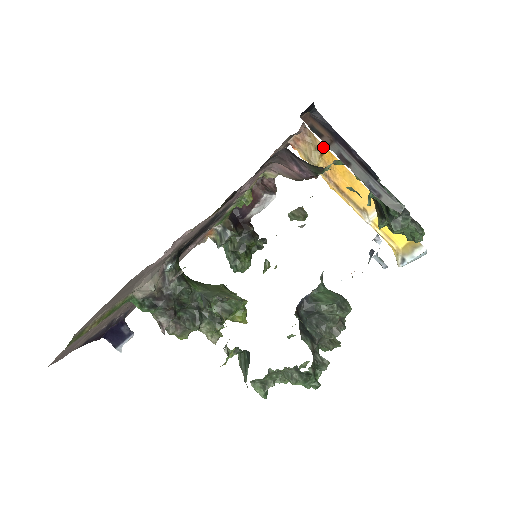
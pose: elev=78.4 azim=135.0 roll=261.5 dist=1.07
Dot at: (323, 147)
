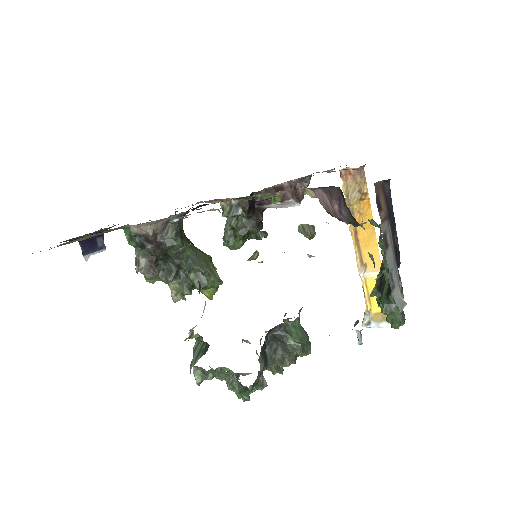
Dot at: (367, 194)
